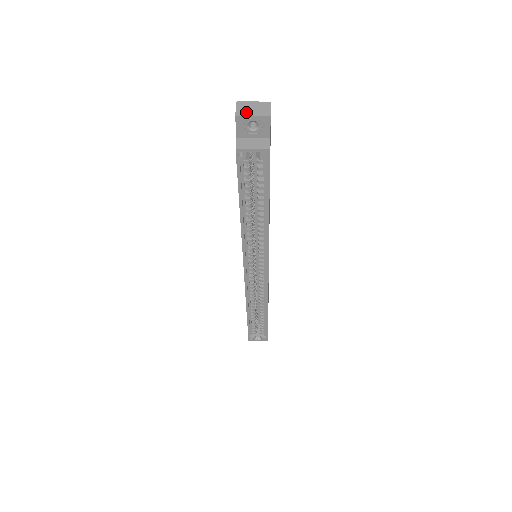
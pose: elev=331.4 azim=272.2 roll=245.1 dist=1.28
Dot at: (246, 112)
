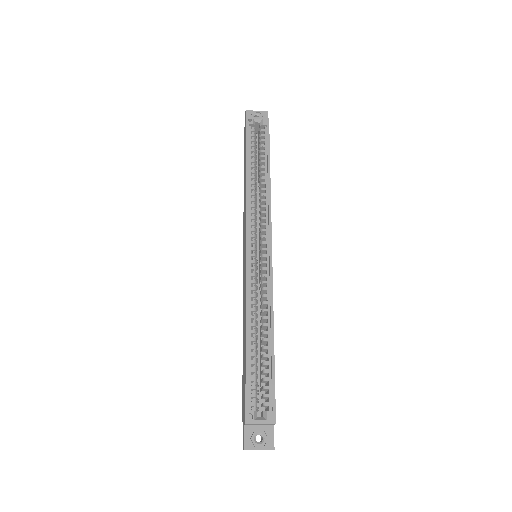
Dot at: (252, 113)
